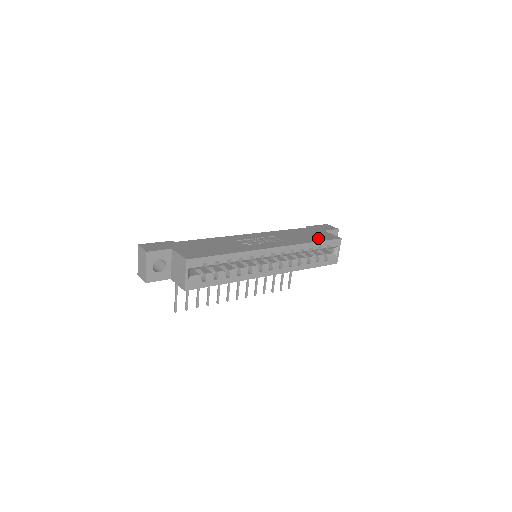
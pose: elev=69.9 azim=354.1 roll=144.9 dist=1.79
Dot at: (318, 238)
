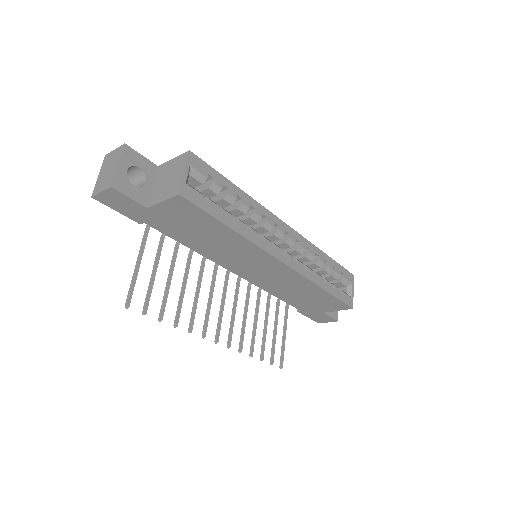
Dot at: occluded
